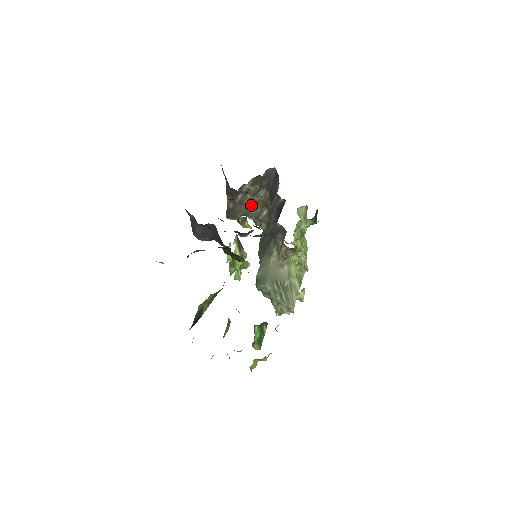
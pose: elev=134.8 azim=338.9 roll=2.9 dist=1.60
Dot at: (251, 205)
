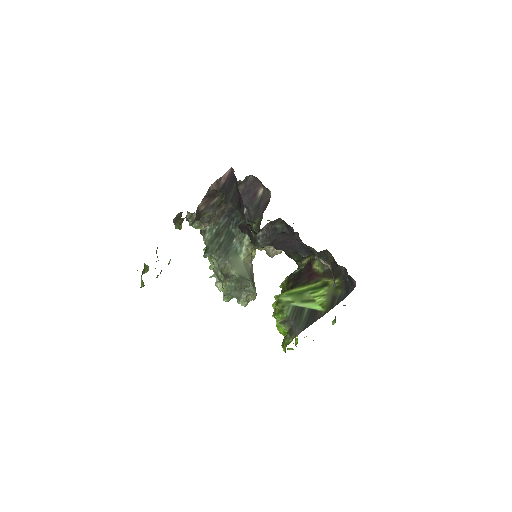
Dot at: (217, 207)
